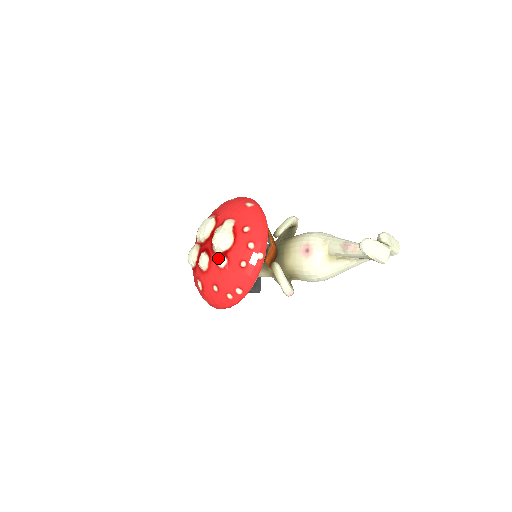
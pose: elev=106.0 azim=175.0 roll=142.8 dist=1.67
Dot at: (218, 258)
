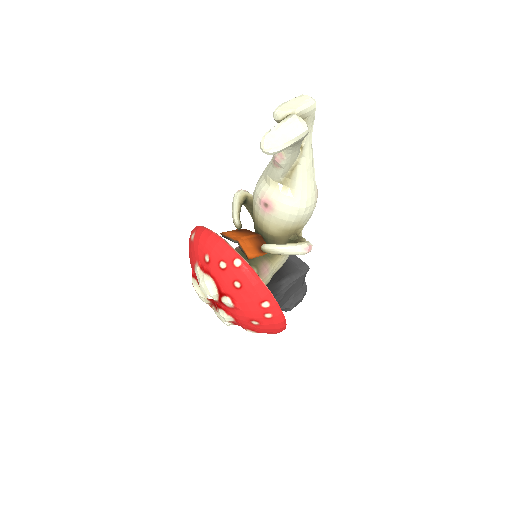
Dot at: (223, 303)
